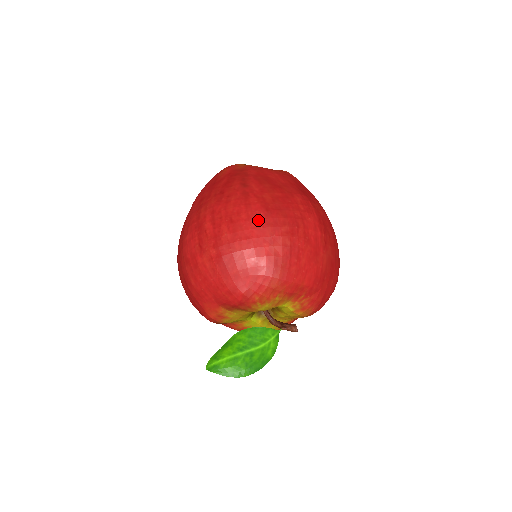
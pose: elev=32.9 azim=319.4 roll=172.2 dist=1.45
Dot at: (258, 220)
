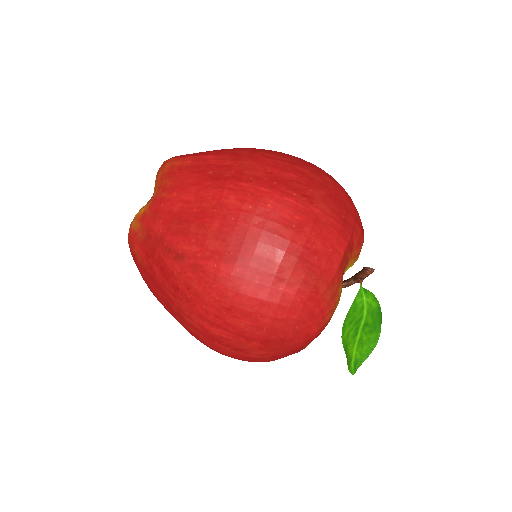
Dot at: (245, 280)
